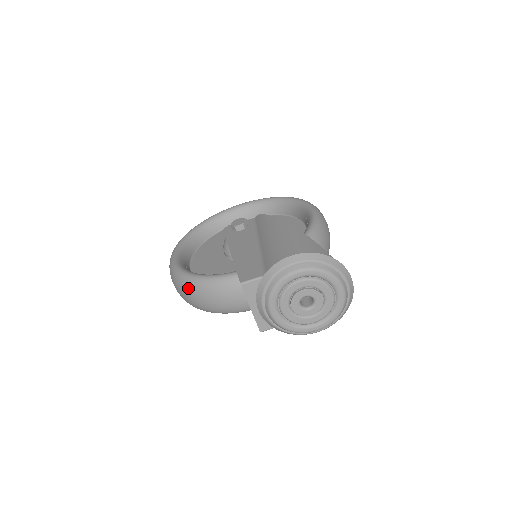
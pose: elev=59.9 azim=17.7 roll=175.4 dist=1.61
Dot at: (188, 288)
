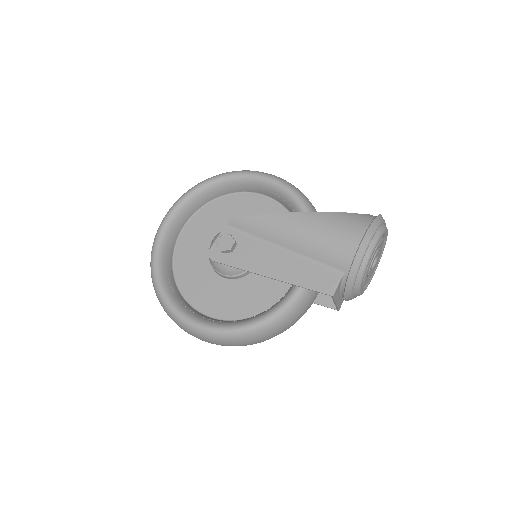
Dot at: (258, 337)
